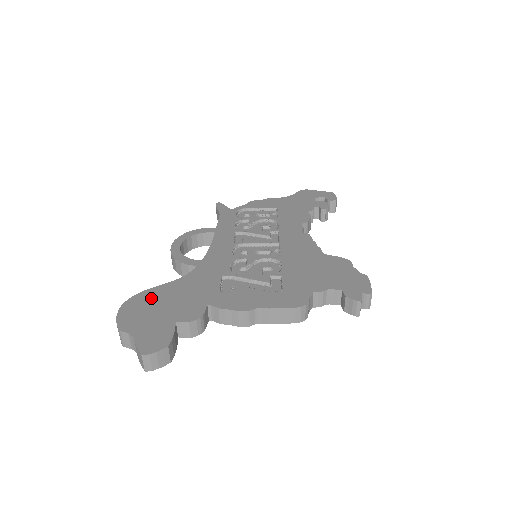
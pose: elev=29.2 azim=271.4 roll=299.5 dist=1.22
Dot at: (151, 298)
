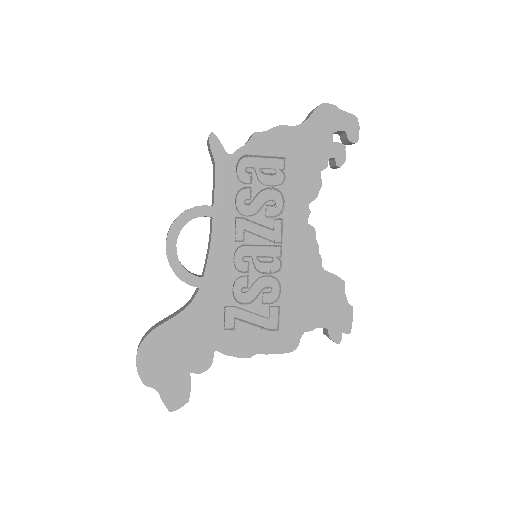
Dot at: (162, 342)
